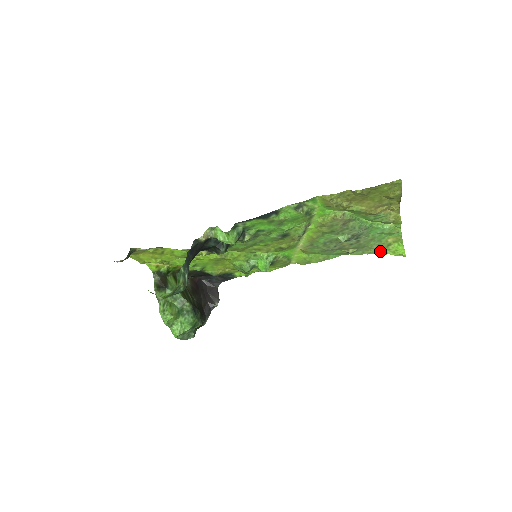
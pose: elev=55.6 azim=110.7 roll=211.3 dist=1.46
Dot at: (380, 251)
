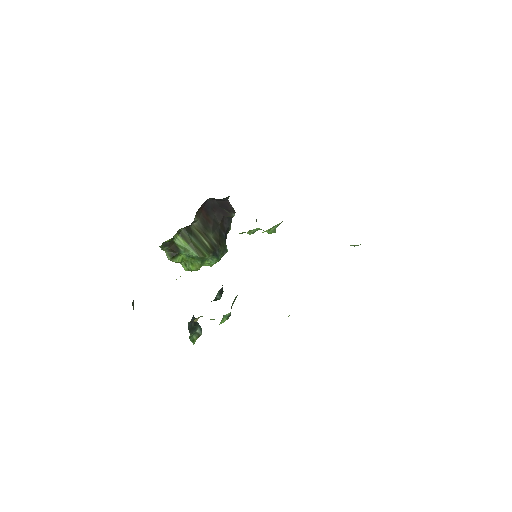
Dot at: occluded
